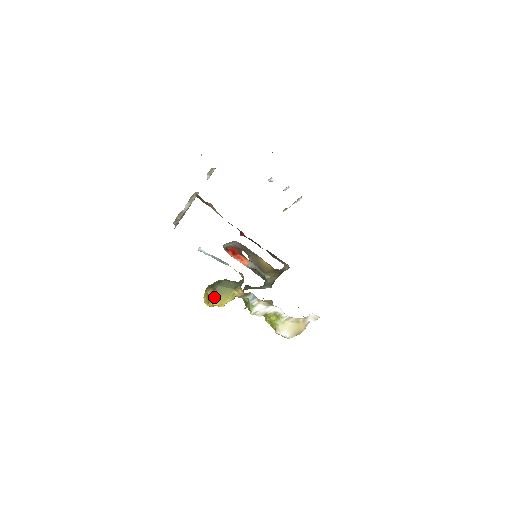
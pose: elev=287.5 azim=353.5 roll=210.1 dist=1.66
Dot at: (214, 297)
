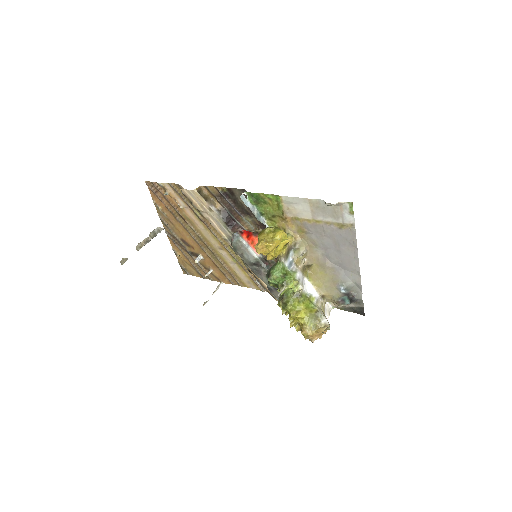
Dot at: (279, 228)
